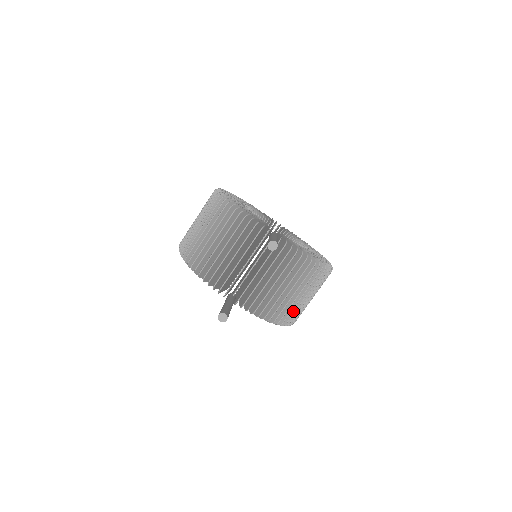
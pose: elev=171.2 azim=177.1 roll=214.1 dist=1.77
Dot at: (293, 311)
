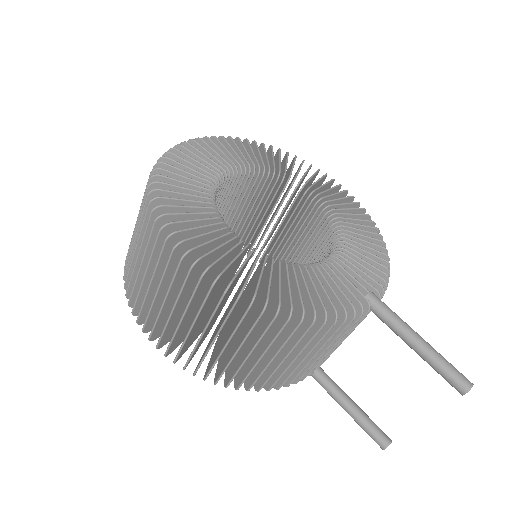
Dot at: occluded
